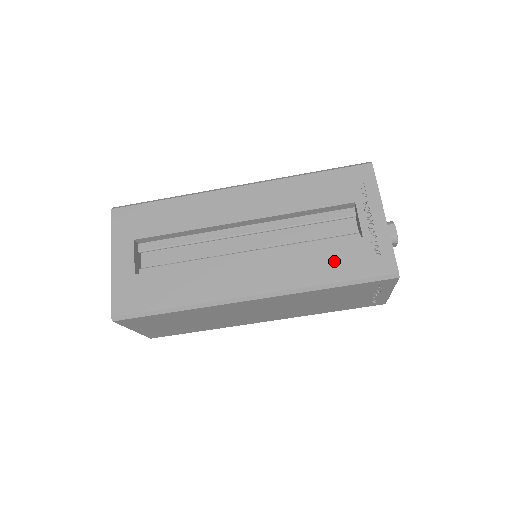
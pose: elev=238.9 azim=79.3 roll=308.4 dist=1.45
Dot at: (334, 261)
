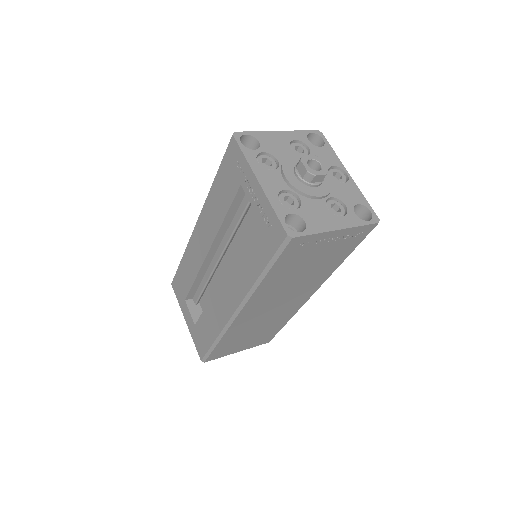
Dot at: (253, 252)
